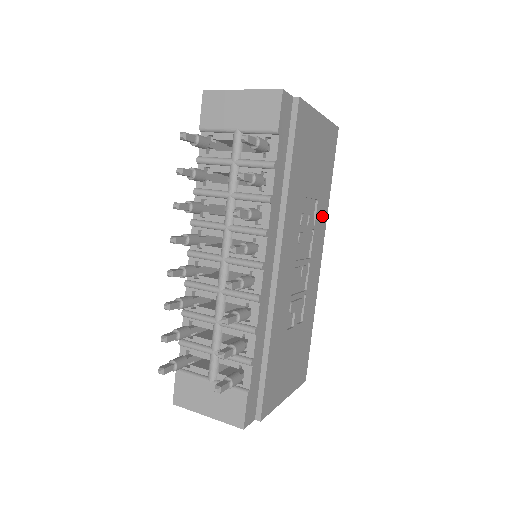
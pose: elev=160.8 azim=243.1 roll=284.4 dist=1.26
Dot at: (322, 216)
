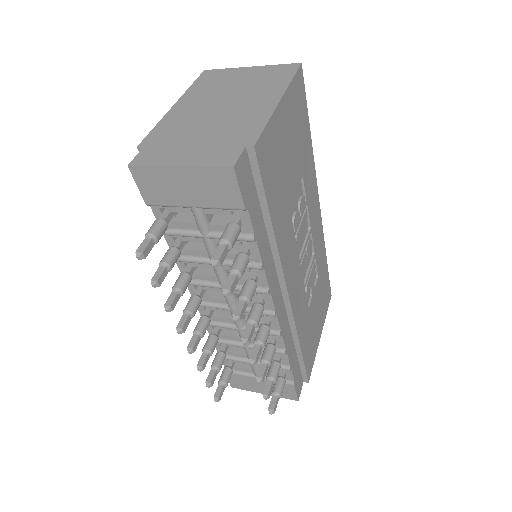
Dot at: (310, 176)
